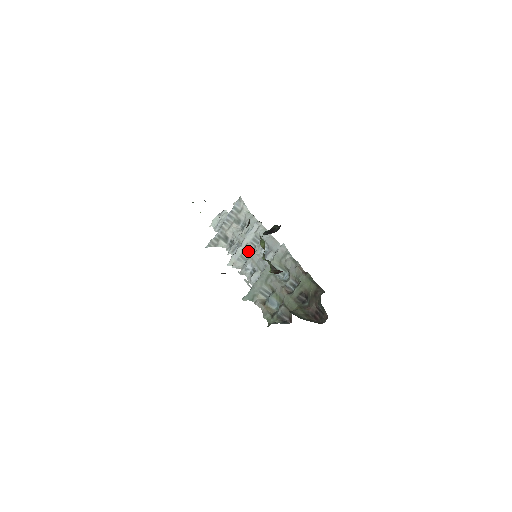
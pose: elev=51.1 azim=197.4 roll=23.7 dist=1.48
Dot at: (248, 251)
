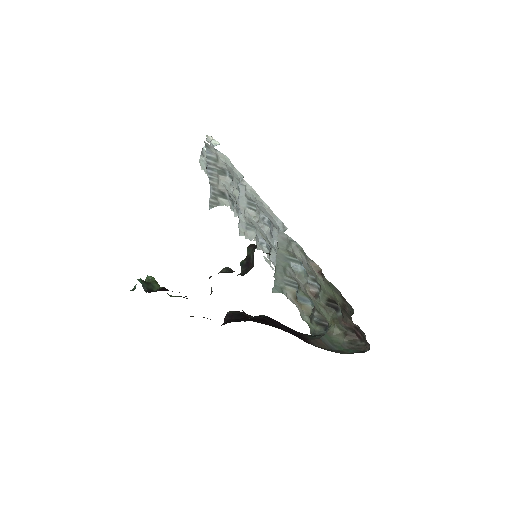
Dot at: (250, 221)
